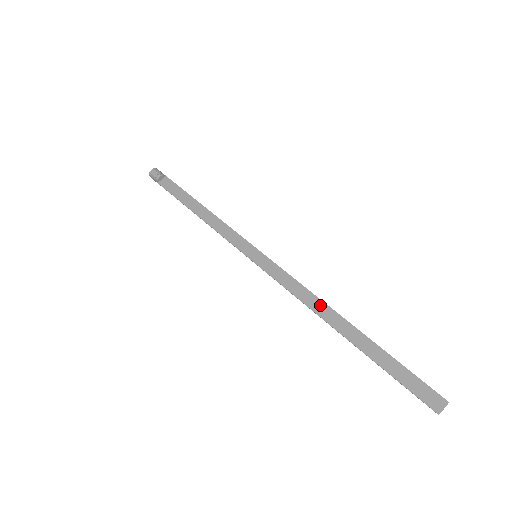
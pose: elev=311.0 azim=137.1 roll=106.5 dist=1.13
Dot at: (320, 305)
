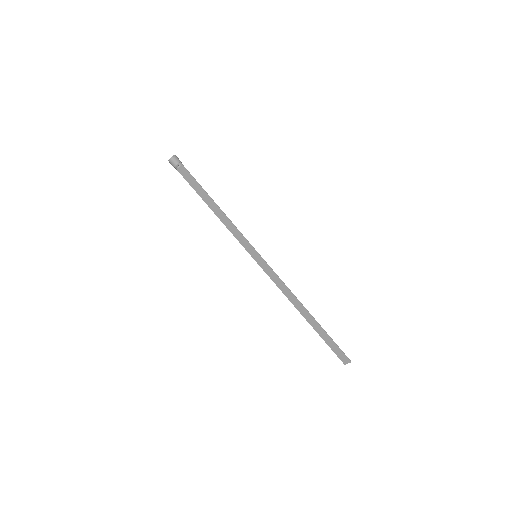
Dot at: (294, 299)
